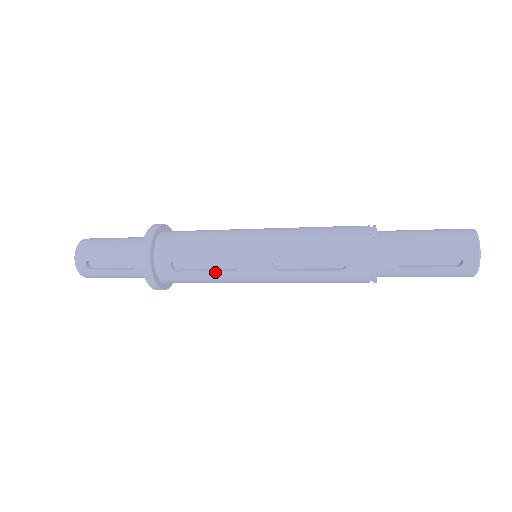
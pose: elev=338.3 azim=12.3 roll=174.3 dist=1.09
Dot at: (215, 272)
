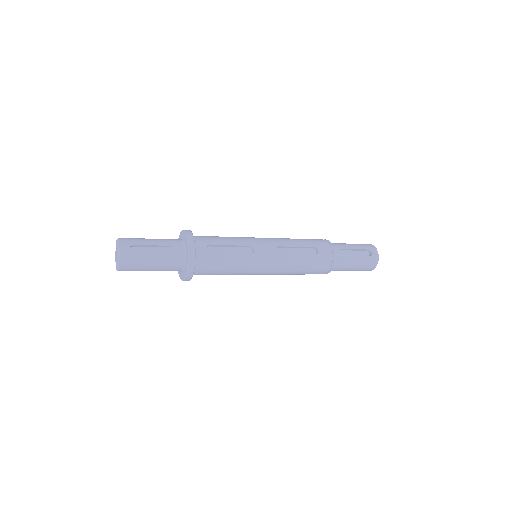
Dot at: (239, 254)
